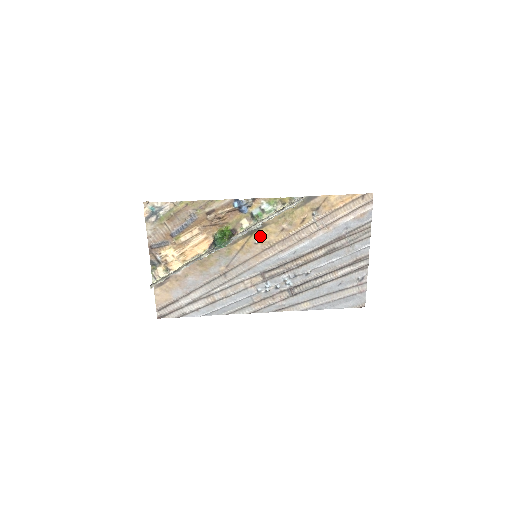
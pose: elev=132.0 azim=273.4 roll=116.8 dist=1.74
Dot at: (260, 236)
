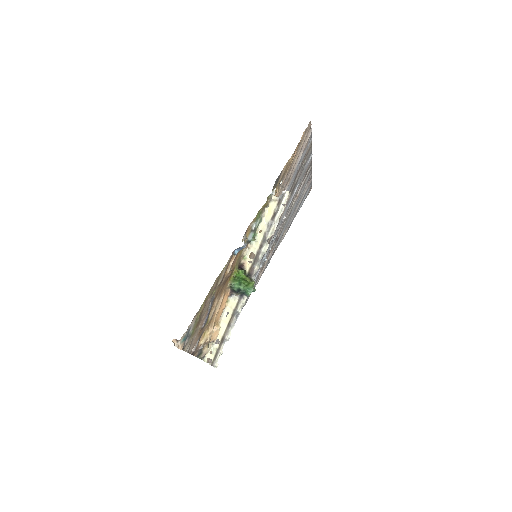
Dot at: occluded
